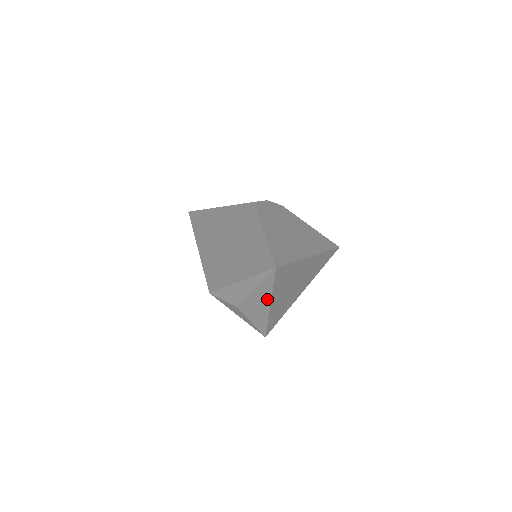
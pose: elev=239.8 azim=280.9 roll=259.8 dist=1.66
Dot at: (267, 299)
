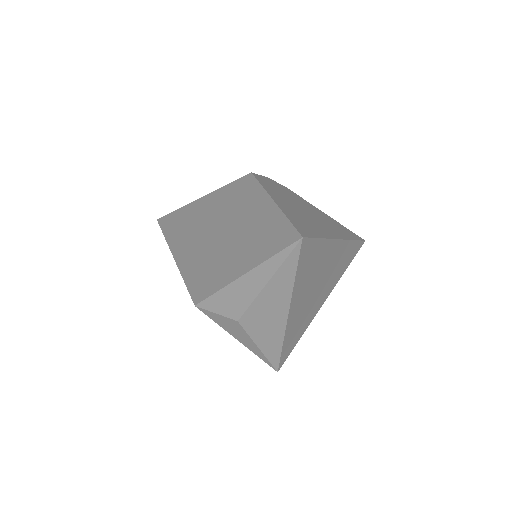
Dot at: (284, 301)
